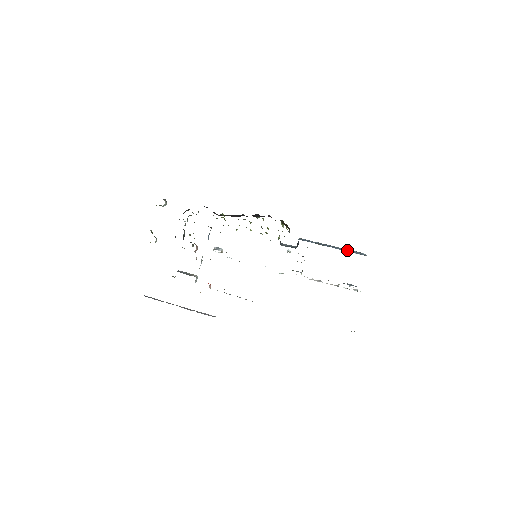
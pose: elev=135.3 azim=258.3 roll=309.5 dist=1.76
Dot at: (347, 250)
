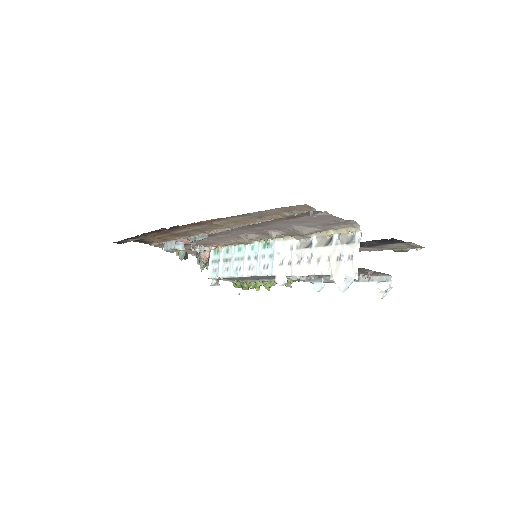
Dot at: occluded
